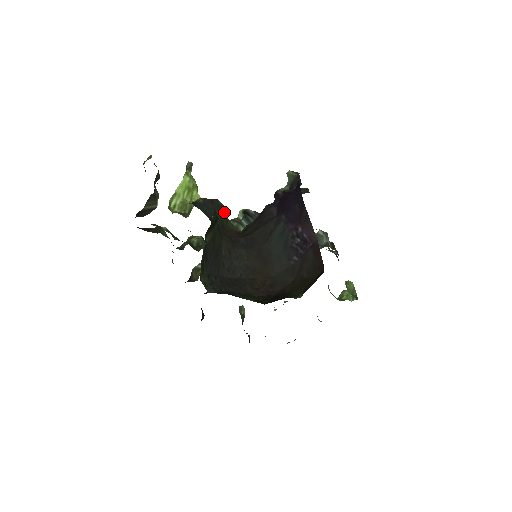
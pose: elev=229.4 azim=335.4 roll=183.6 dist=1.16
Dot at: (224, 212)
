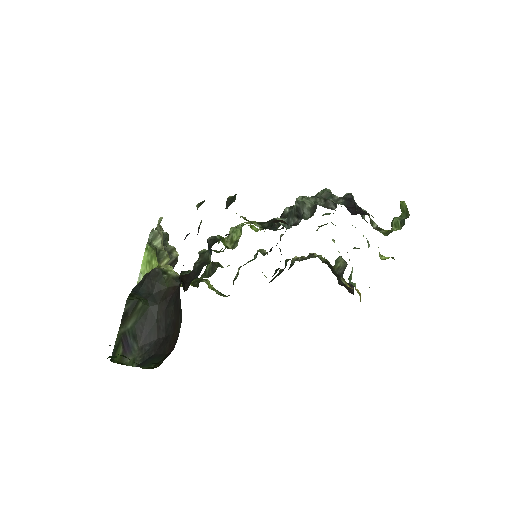
Dot at: (161, 276)
